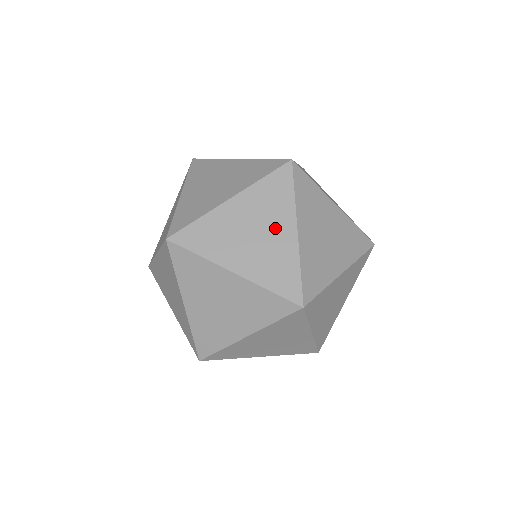
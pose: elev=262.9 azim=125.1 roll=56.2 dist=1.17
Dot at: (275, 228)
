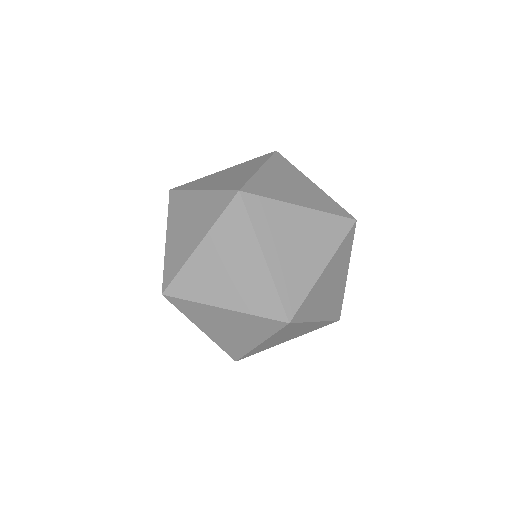
Dot at: (245, 335)
